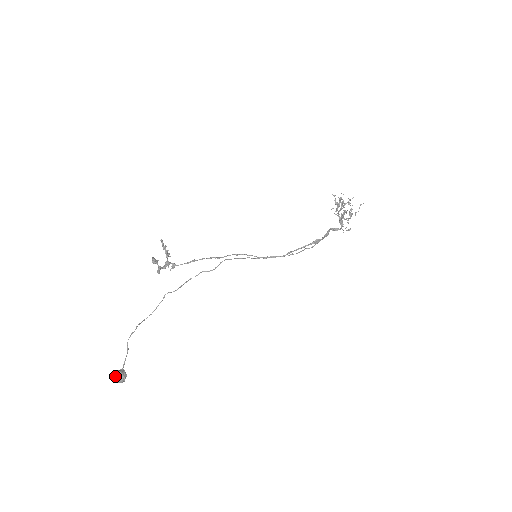
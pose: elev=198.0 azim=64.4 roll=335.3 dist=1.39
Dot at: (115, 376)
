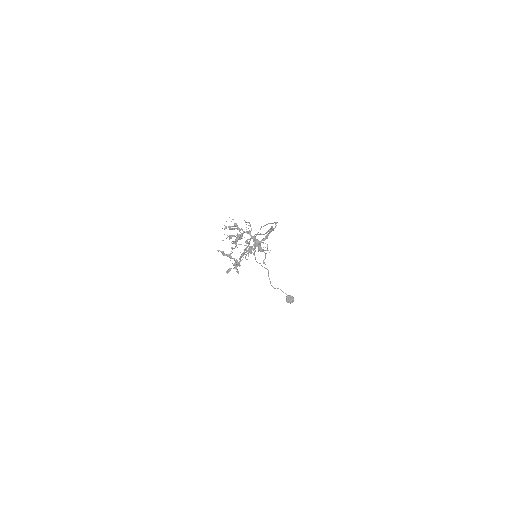
Dot at: (287, 302)
